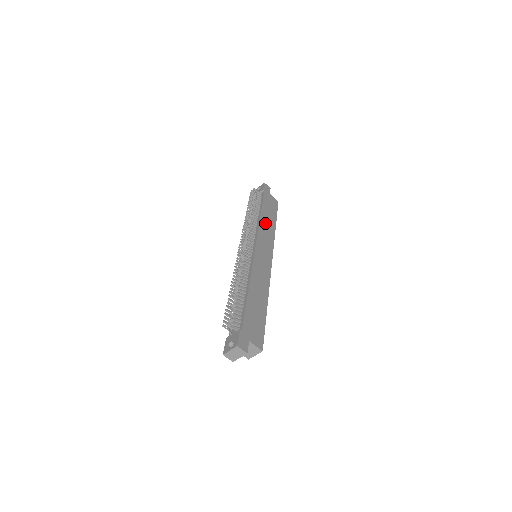
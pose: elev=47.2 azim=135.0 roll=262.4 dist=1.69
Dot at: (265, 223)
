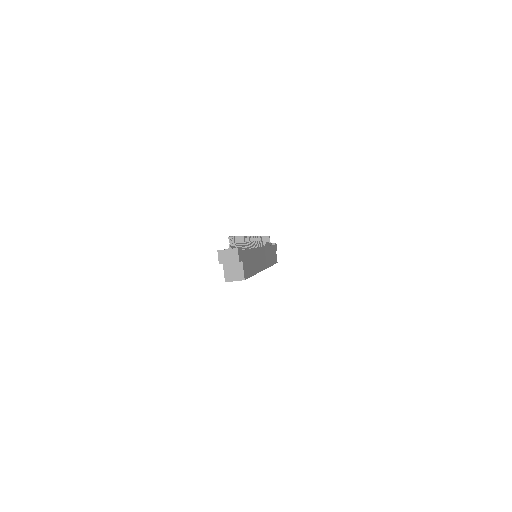
Dot at: occluded
